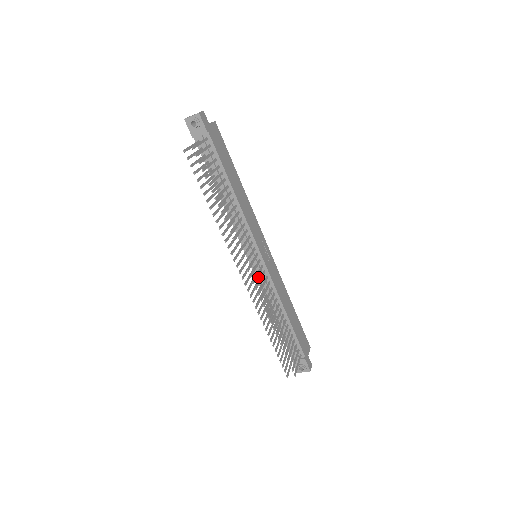
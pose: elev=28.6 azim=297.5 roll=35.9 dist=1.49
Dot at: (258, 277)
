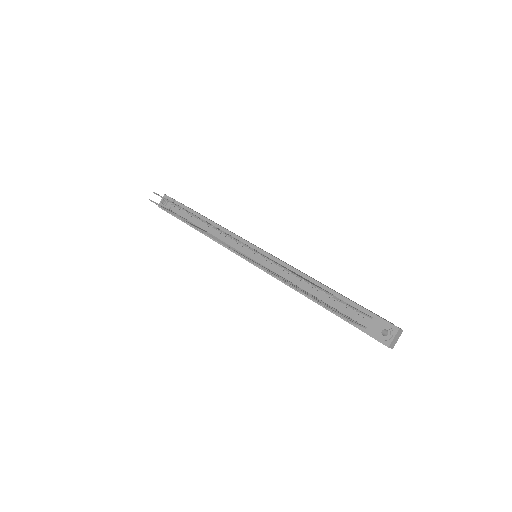
Dot at: occluded
